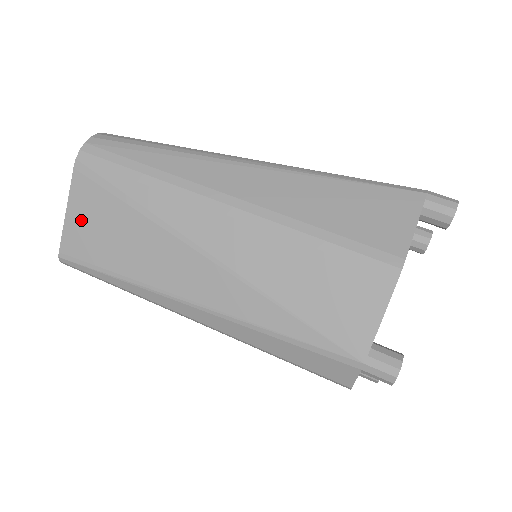
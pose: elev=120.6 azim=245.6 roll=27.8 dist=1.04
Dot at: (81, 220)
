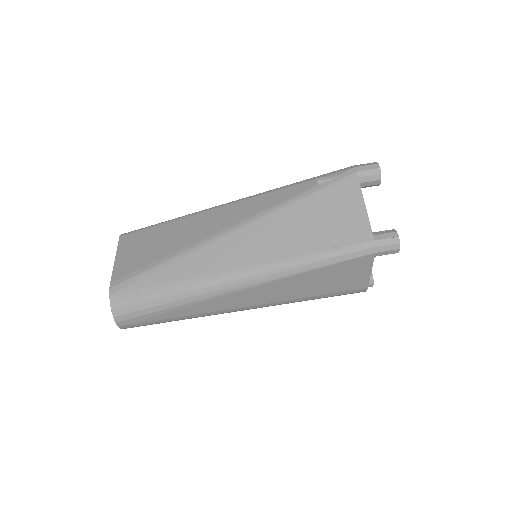
Dot at: occluded
